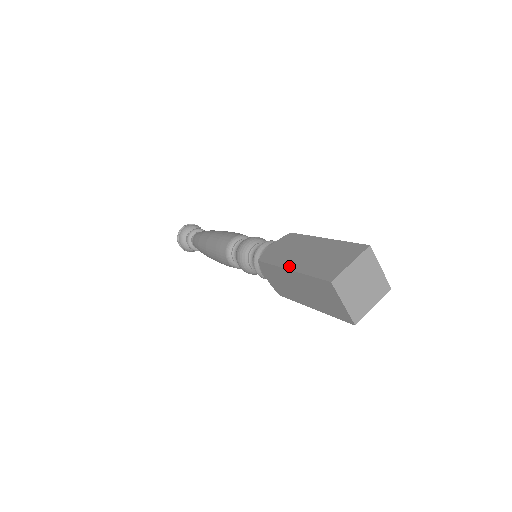
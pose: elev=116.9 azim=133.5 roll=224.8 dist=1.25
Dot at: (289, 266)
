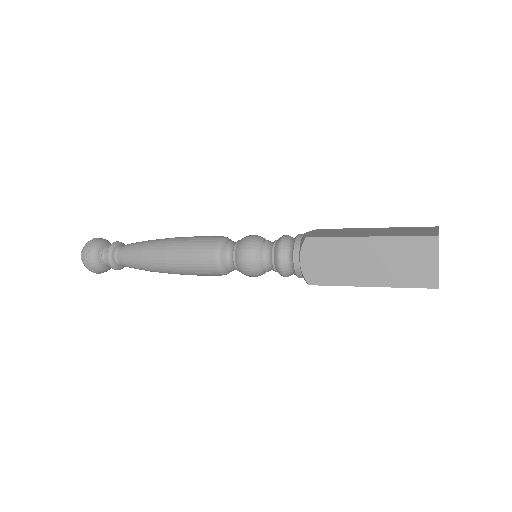
Dot at: (363, 235)
